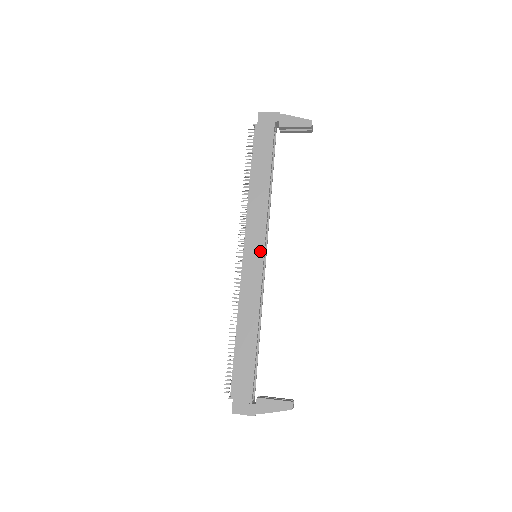
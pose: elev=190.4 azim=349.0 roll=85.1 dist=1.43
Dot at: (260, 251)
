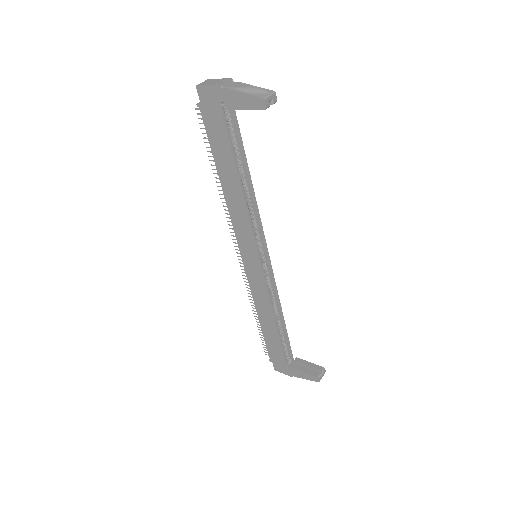
Dot at: (255, 258)
